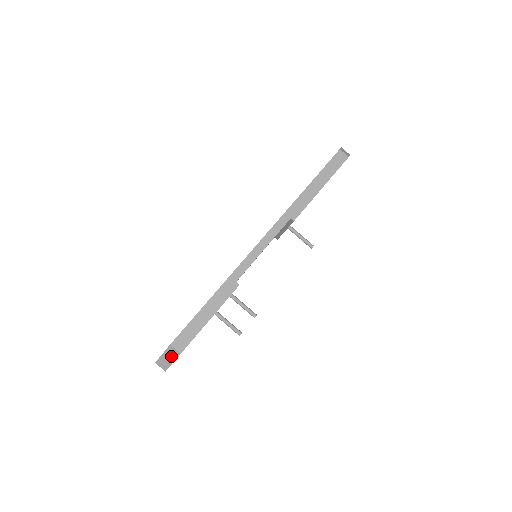
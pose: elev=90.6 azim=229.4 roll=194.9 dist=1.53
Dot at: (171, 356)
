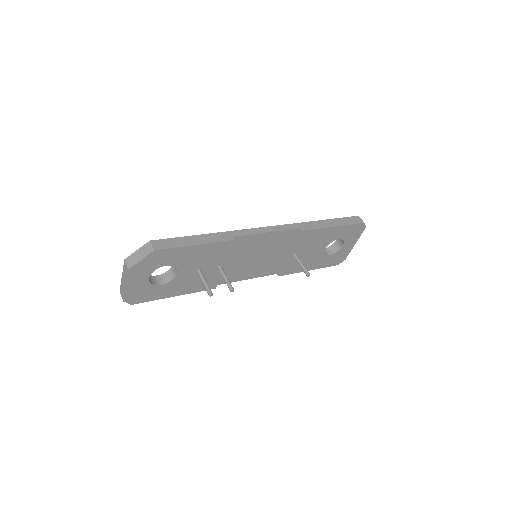
Dot at: (144, 253)
